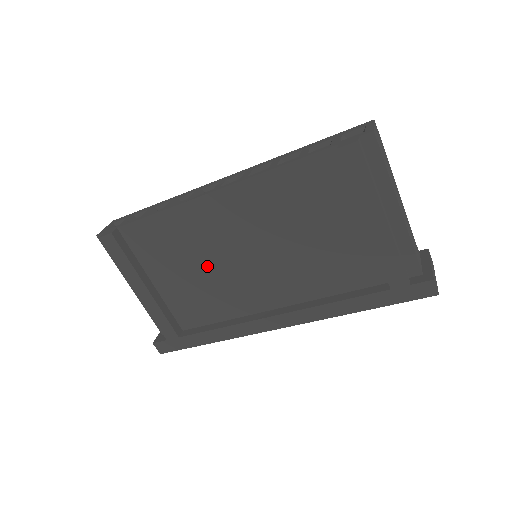
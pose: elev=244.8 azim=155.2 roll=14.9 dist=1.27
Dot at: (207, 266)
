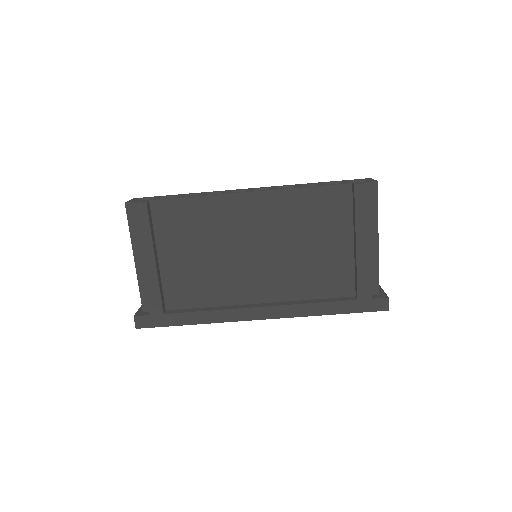
Dot at: (216, 253)
